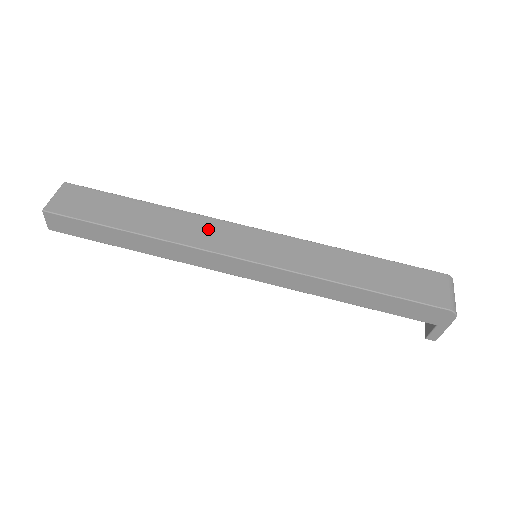
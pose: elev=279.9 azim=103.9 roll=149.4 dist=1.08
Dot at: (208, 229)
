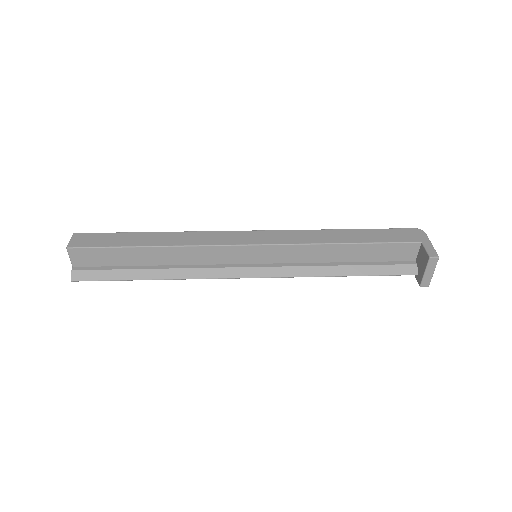
Dot at: occluded
